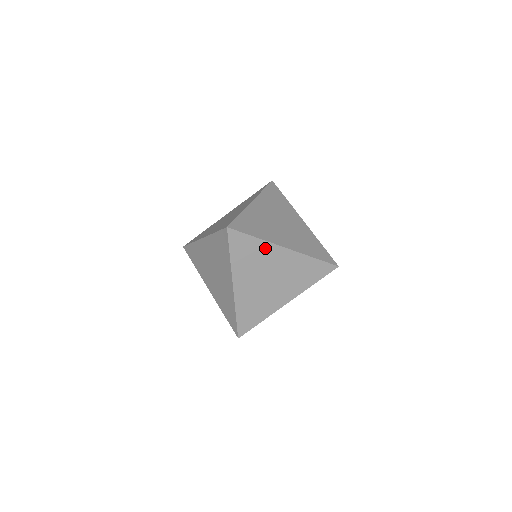
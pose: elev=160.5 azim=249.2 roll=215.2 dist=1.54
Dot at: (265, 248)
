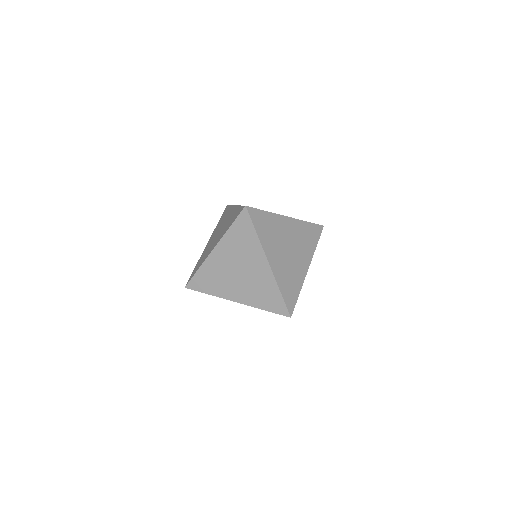
Dot at: (256, 247)
